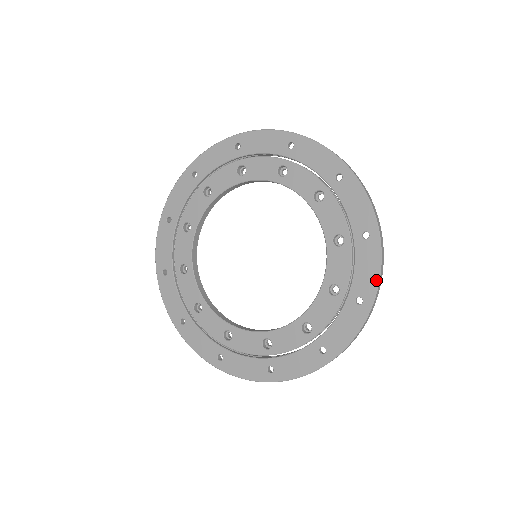
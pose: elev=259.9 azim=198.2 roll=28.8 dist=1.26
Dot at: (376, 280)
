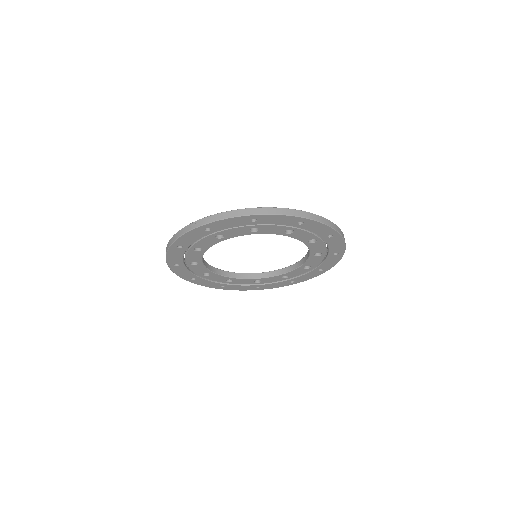
Dot at: (329, 228)
